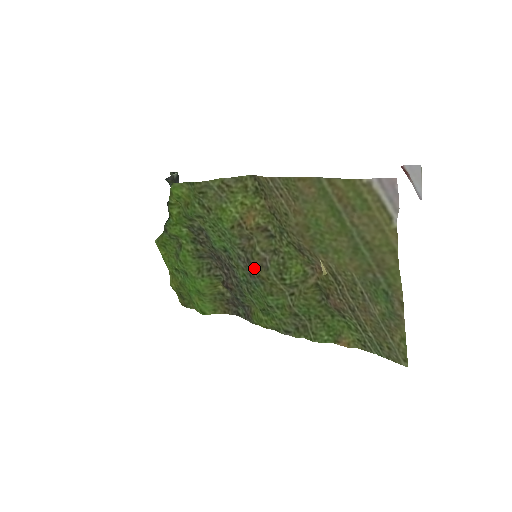
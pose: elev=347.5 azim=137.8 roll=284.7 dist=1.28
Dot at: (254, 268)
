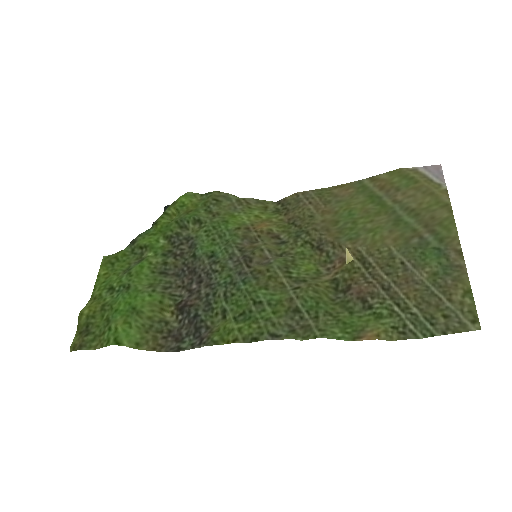
Dot at: (250, 264)
